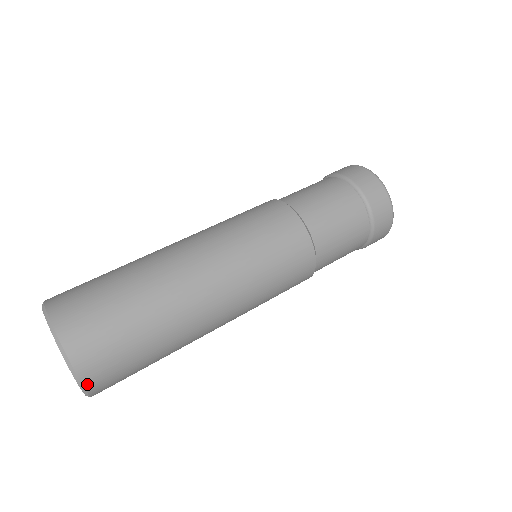
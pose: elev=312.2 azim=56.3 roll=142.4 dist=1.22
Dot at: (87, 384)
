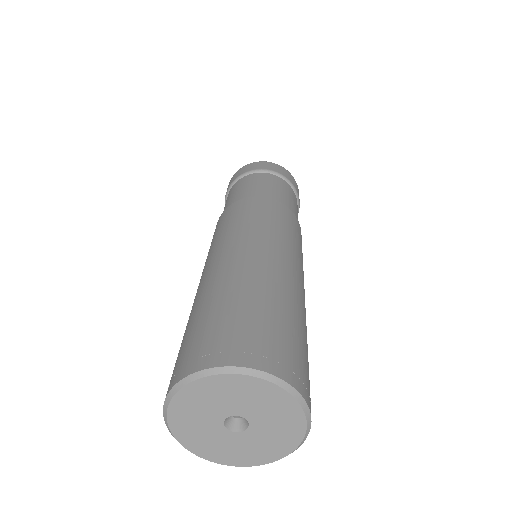
Dot at: occluded
